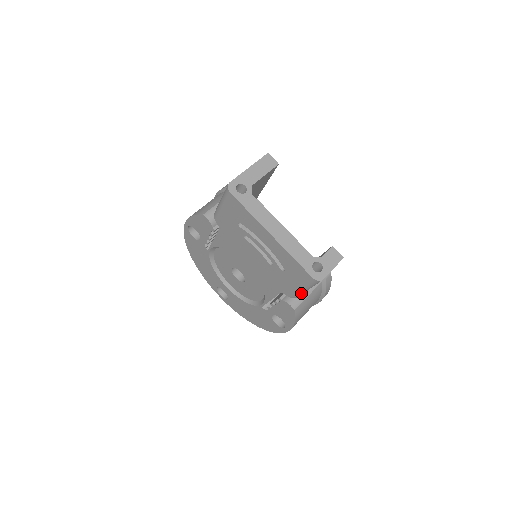
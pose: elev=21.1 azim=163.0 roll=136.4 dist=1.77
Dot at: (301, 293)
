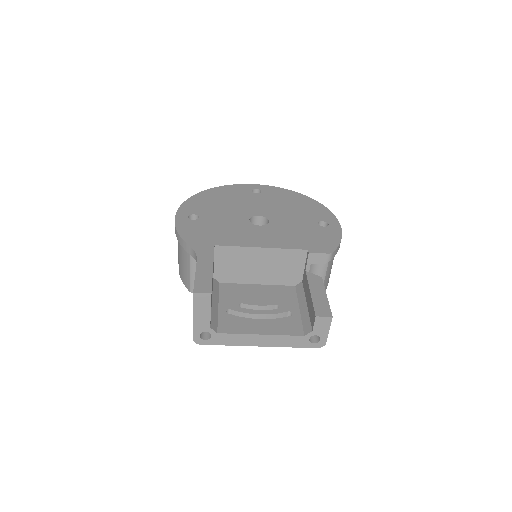
Dot at: occluded
